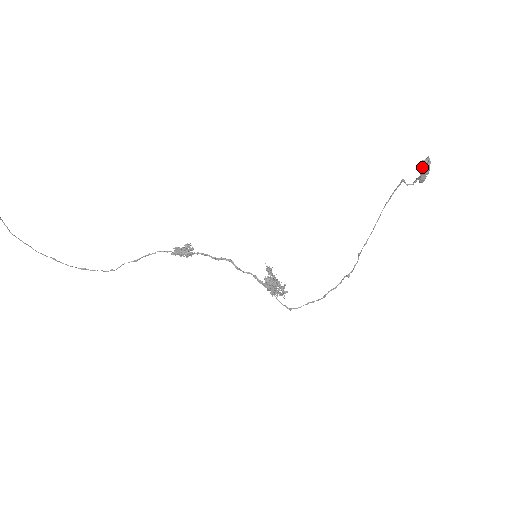
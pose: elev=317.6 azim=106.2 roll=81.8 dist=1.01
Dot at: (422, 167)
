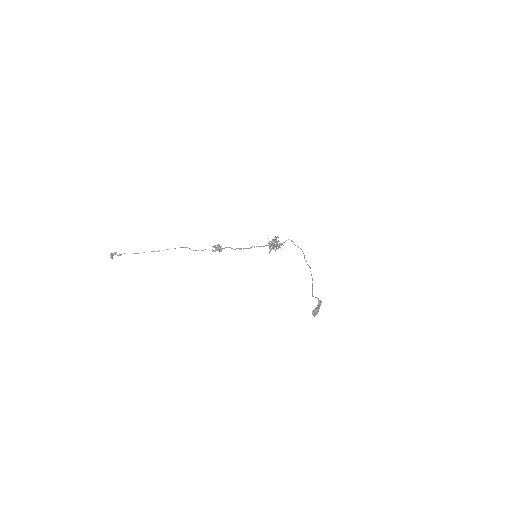
Dot at: (313, 313)
